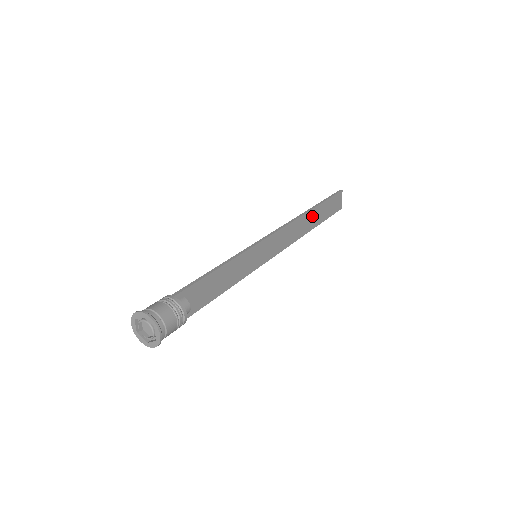
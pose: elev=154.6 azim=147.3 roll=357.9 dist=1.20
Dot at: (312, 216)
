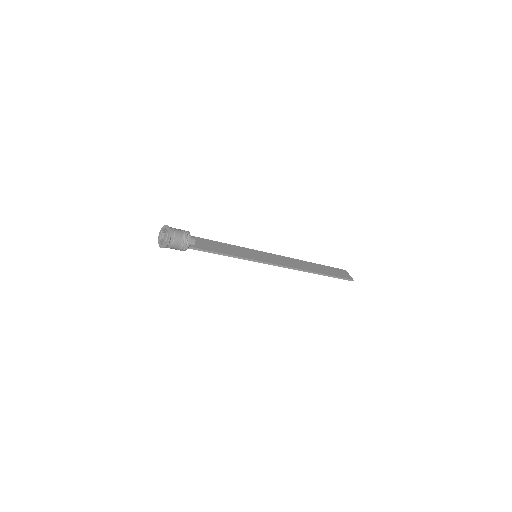
Dot at: (313, 266)
